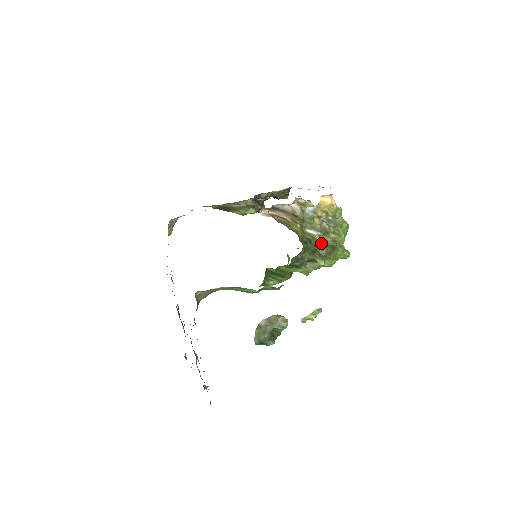
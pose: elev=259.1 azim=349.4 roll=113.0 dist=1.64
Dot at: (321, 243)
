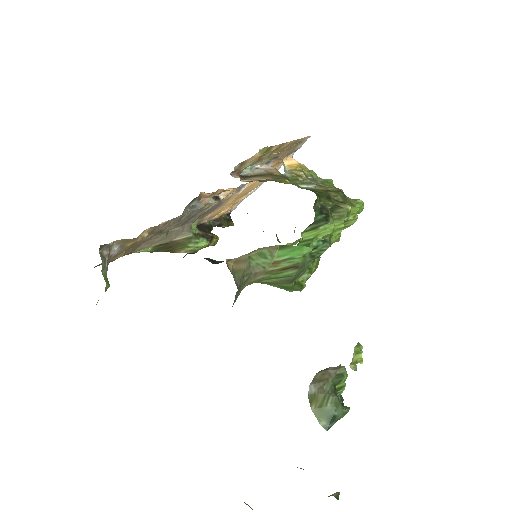
Dot at: (327, 191)
